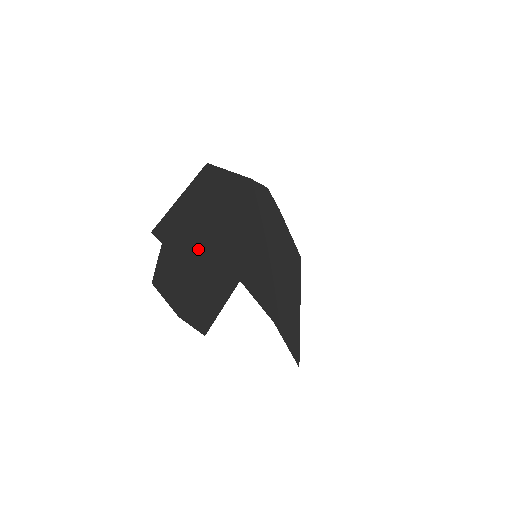
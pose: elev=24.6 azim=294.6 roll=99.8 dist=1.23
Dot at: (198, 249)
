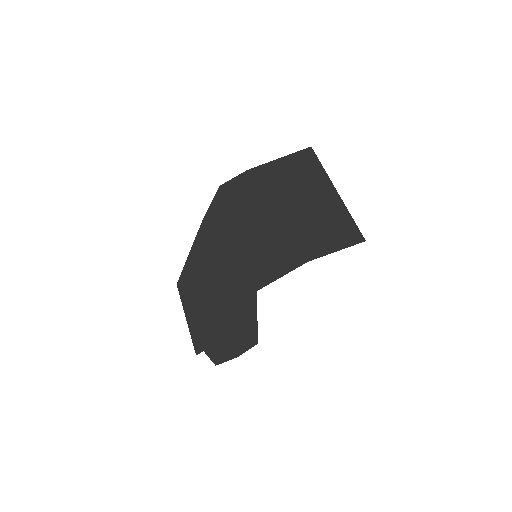
Dot at: (219, 324)
